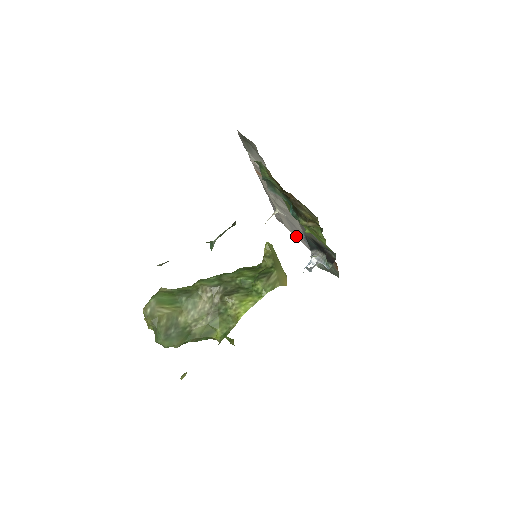
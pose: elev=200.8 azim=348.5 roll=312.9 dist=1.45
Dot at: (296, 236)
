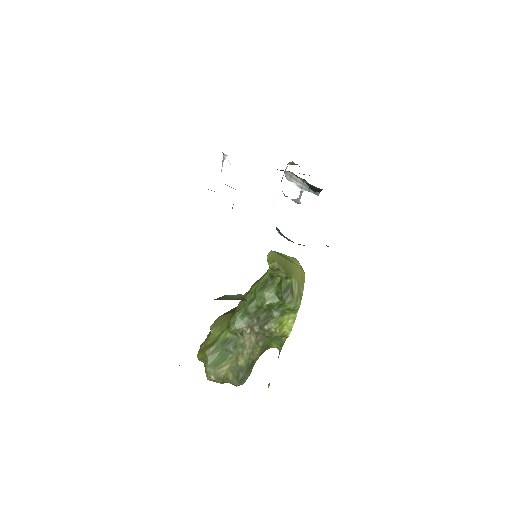
Dot at: occluded
